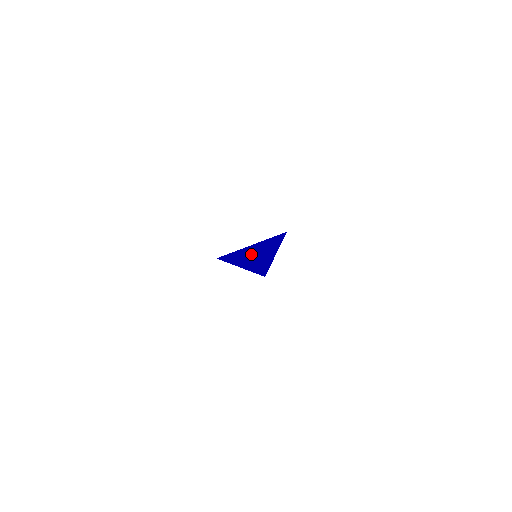
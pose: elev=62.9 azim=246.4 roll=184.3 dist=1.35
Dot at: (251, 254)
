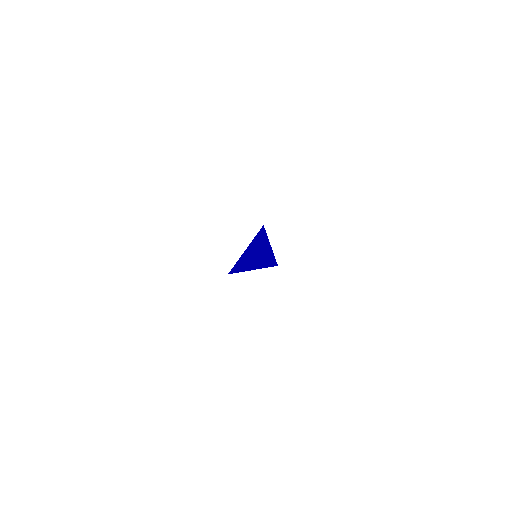
Dot at: (251, 257)
